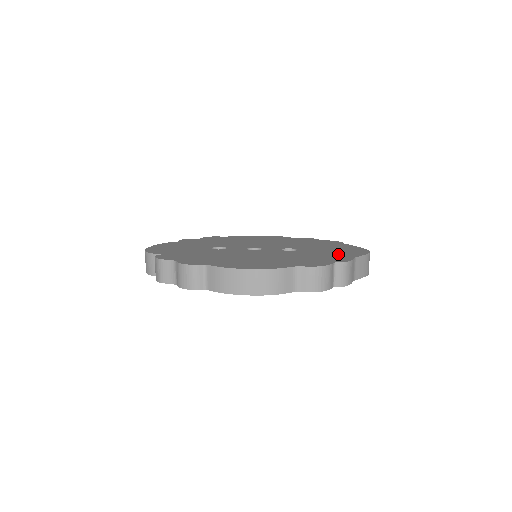
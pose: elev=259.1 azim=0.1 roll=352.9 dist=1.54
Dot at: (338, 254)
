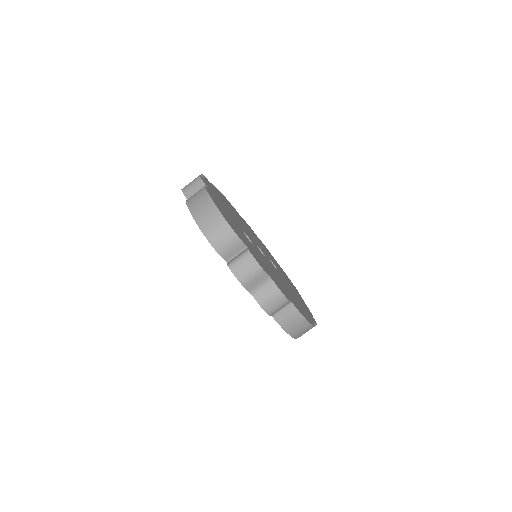
Dot at: occluded
